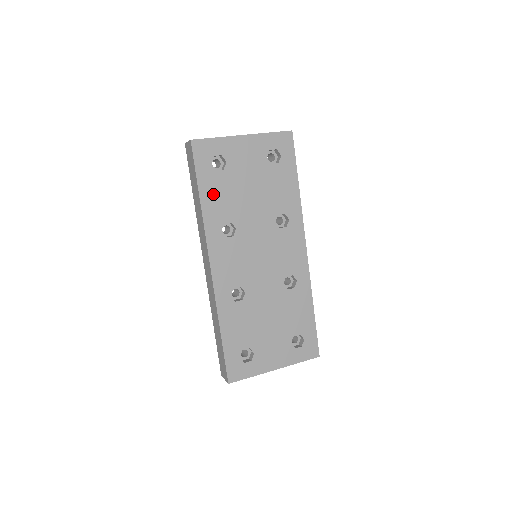
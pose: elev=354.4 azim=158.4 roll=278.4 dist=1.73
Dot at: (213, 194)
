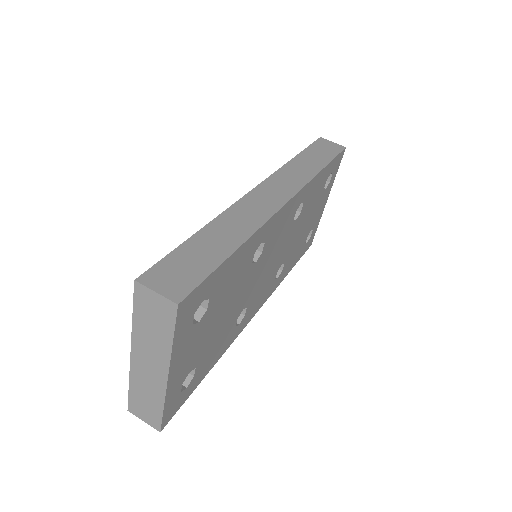
Dot at: (211, 360)
